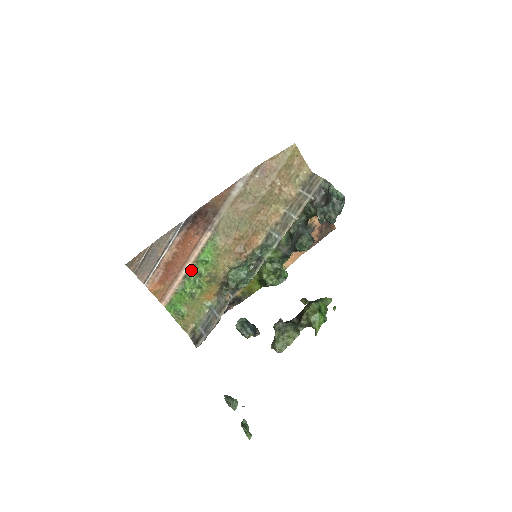
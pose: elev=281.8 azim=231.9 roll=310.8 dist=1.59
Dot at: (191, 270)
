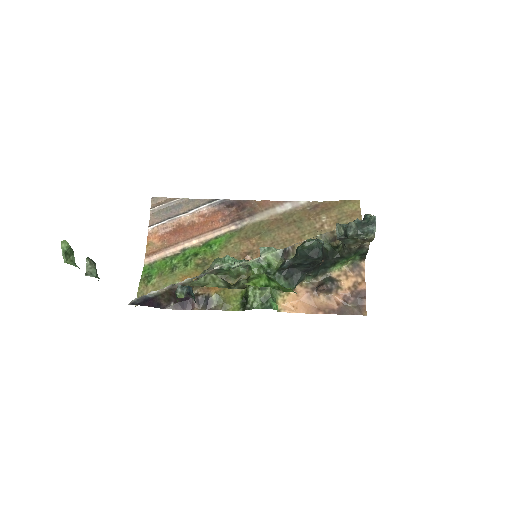
Dot at: (193, 248)
